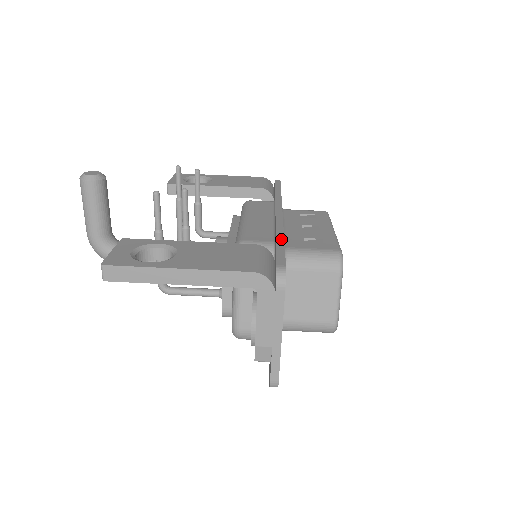
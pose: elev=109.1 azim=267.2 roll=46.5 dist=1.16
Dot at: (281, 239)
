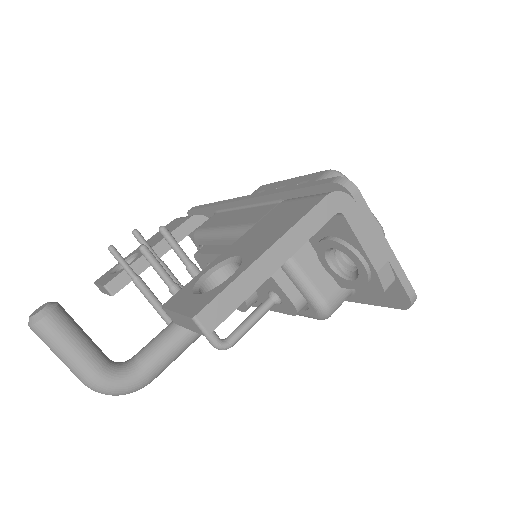
Dot at: (289, 188)
